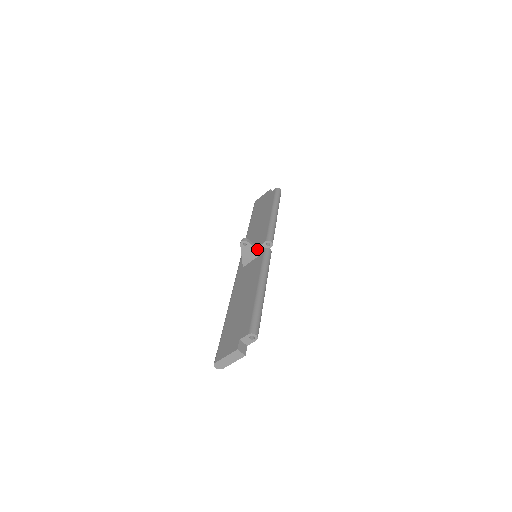
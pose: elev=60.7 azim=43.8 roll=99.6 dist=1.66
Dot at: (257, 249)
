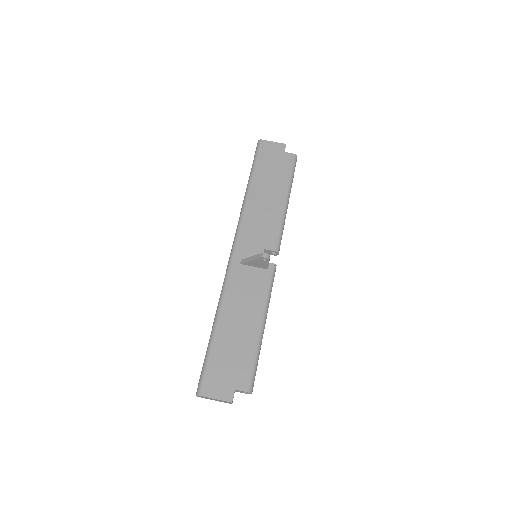
Dot at: occluded
